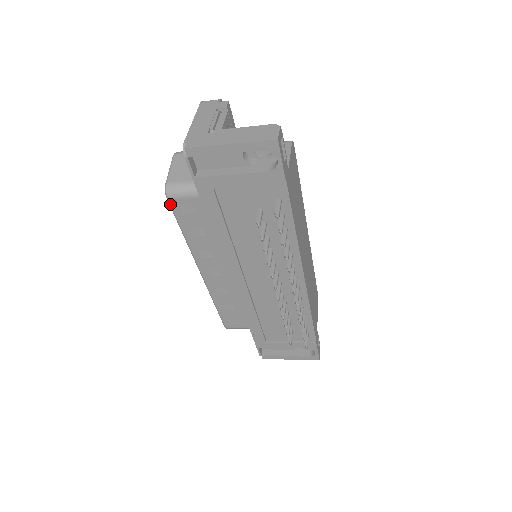
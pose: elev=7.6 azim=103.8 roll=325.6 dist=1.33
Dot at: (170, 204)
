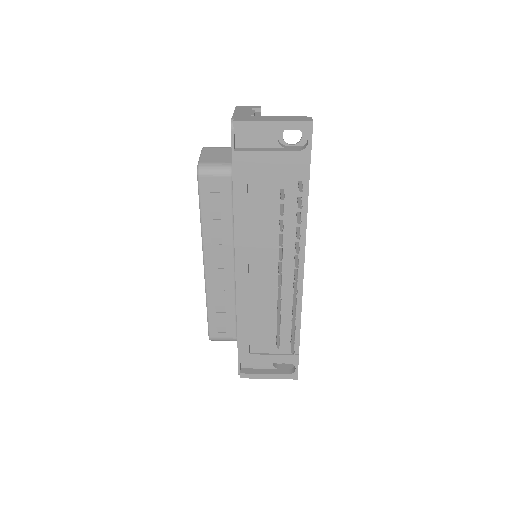
Dot at: (199, 182)
